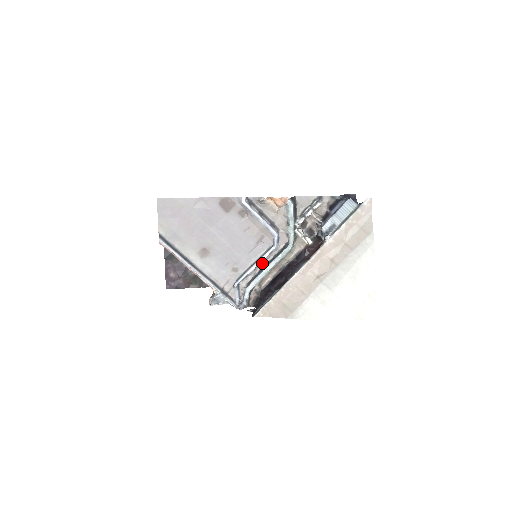
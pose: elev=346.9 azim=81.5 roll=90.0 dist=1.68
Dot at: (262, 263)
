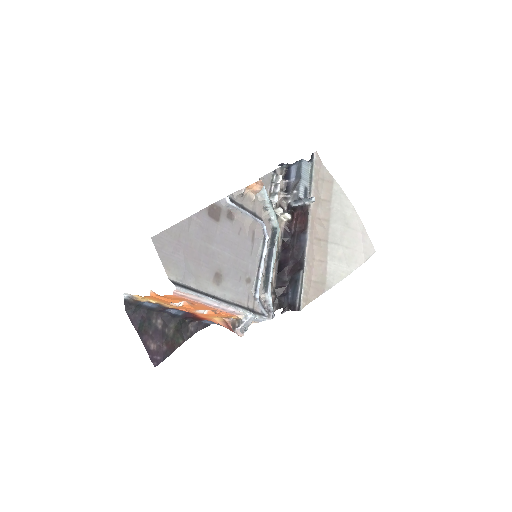
Dot at: (264, 260)
